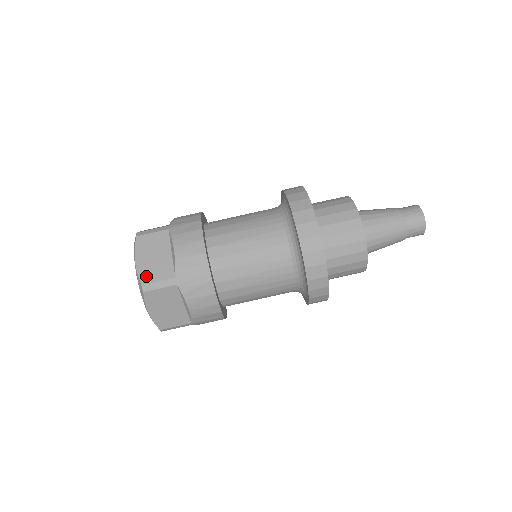
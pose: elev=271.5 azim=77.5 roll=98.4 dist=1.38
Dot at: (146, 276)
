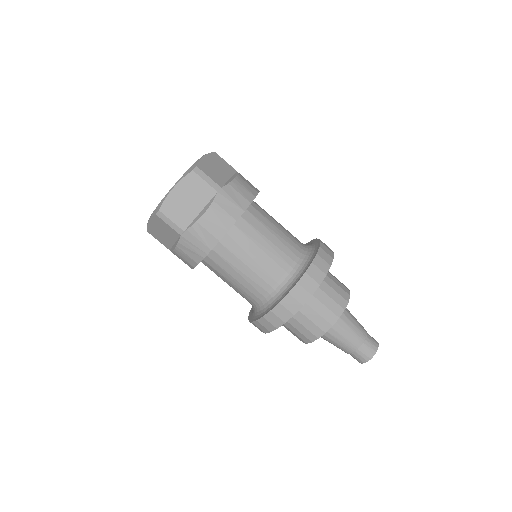
Dot at: (168, 207)
